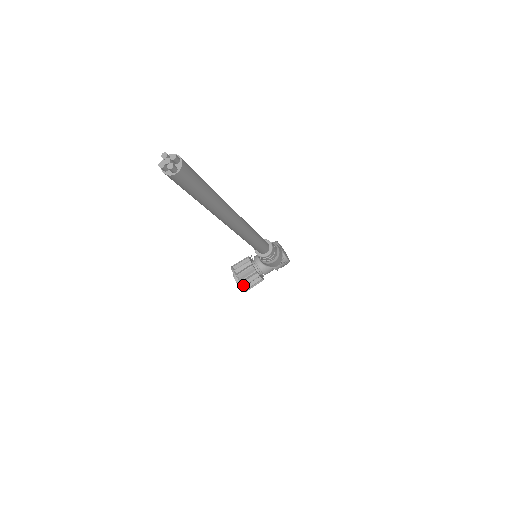
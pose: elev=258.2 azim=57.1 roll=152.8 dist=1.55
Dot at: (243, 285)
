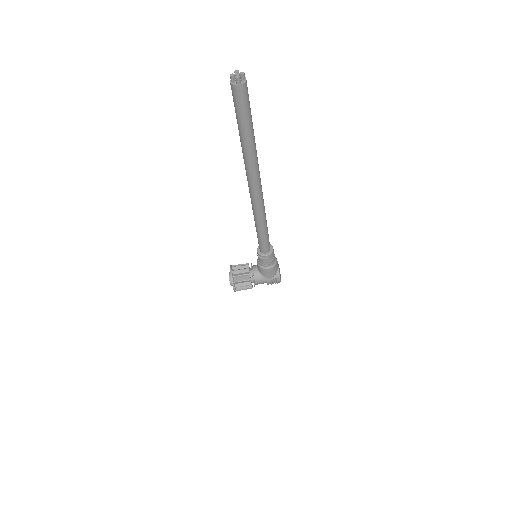
Dot at: (234, 281)
